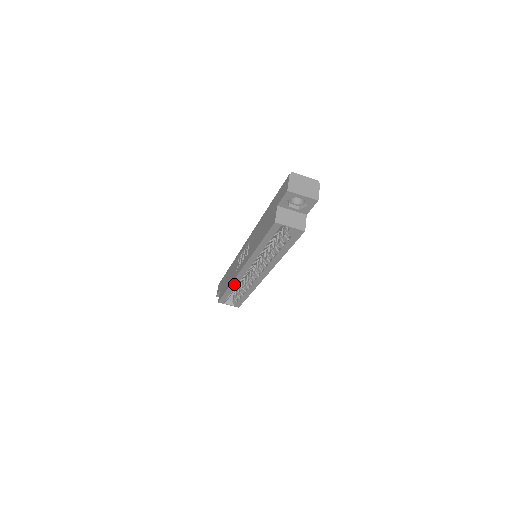
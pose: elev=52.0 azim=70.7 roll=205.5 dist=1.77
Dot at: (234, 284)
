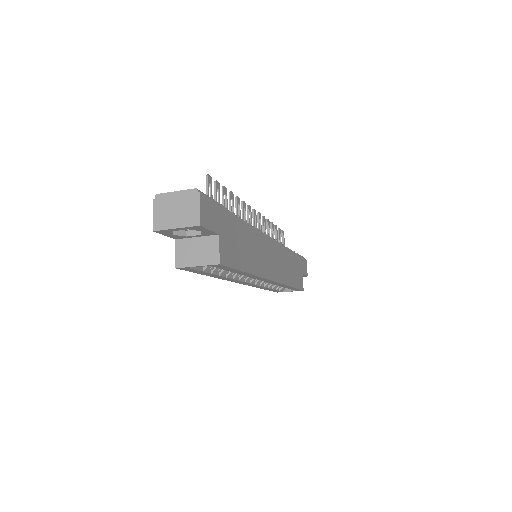
Dot at: (260, 287)
